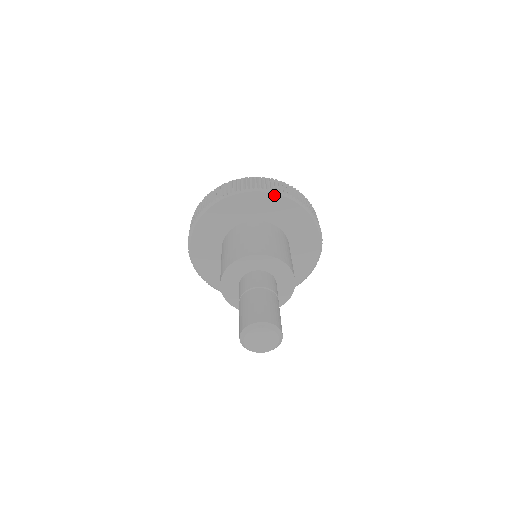
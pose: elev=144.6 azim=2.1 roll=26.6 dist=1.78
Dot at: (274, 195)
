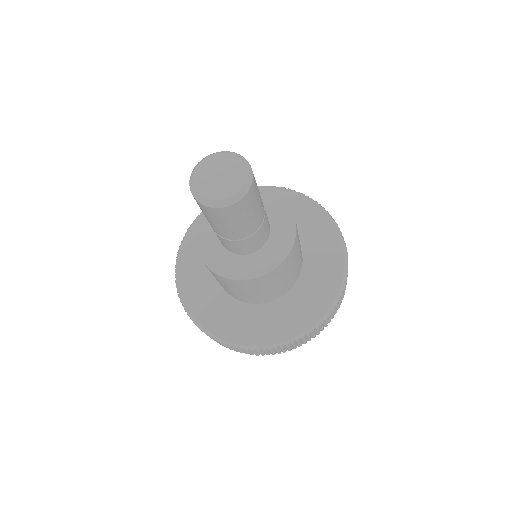
Dot at: (333, 226)
